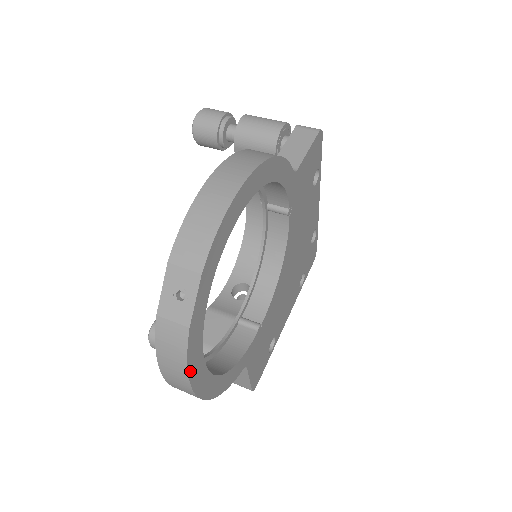
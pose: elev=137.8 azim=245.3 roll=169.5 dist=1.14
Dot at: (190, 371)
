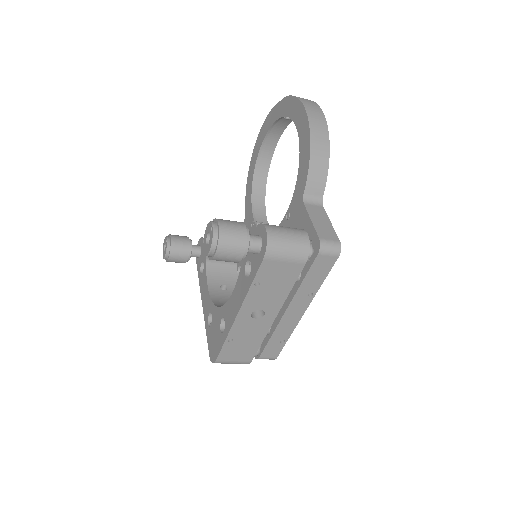
Dot at: occluded
